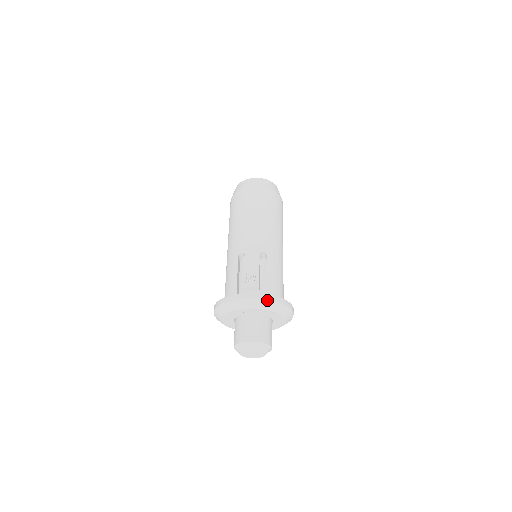
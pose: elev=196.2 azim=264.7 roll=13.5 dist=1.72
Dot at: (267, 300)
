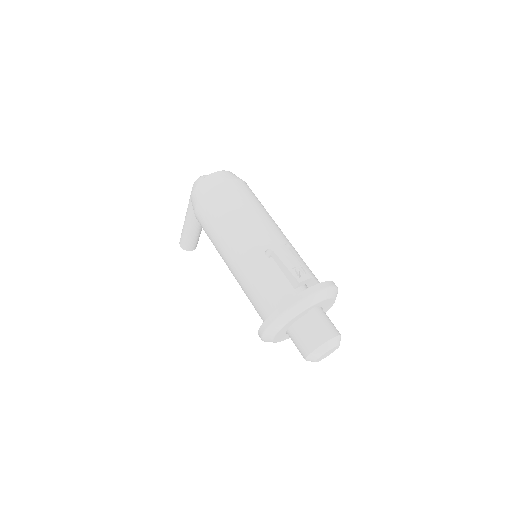
Dot at: (332, 287)
